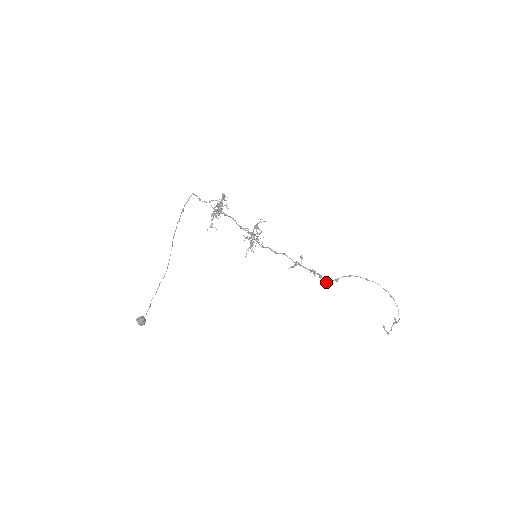
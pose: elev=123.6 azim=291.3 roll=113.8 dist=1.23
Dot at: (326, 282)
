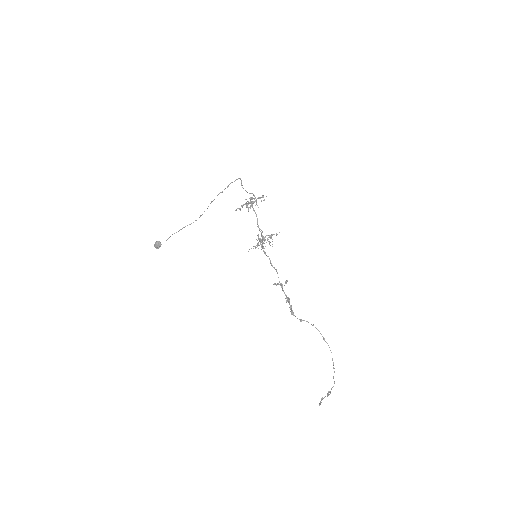
Dot at: (291, 314)
